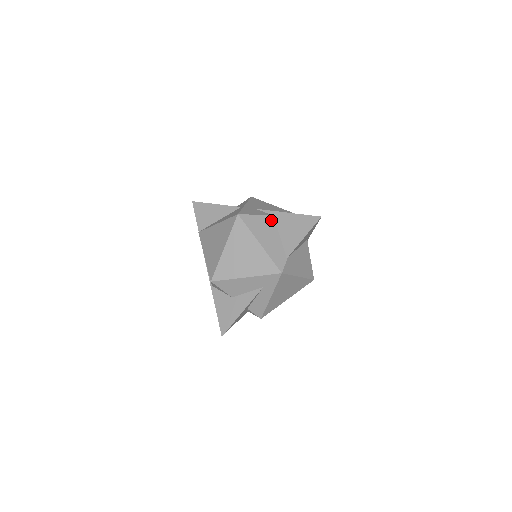
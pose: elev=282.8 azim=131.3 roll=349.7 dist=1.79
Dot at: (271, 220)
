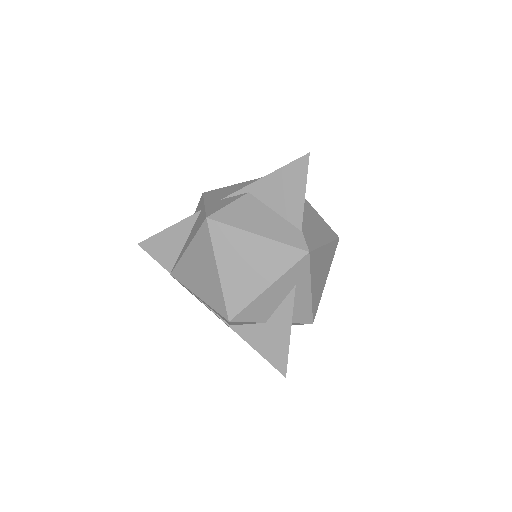
Dot at: (250, 199)
